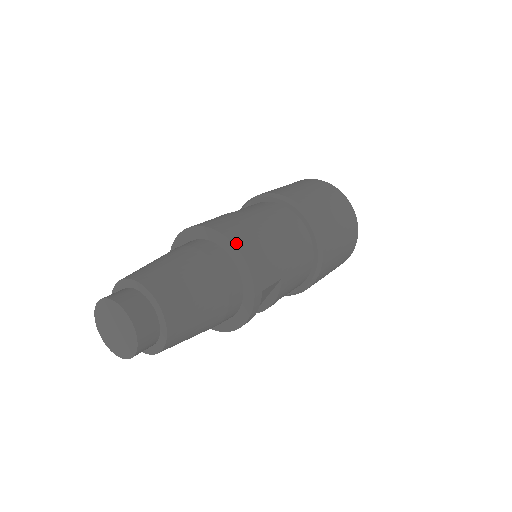
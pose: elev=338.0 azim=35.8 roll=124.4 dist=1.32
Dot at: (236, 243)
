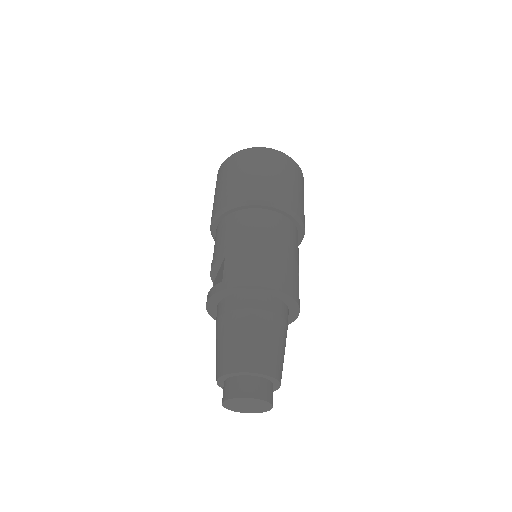
Dot at: (269, 285)
